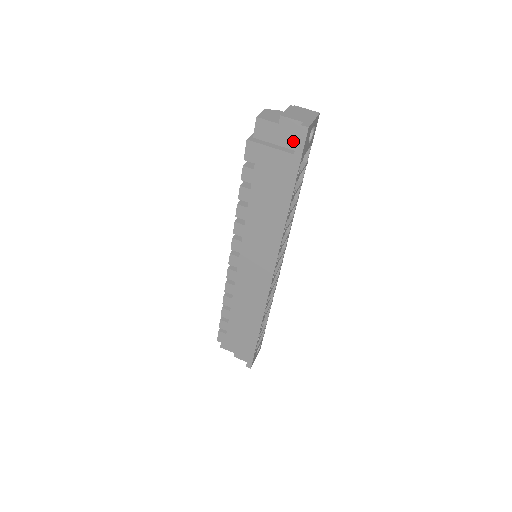
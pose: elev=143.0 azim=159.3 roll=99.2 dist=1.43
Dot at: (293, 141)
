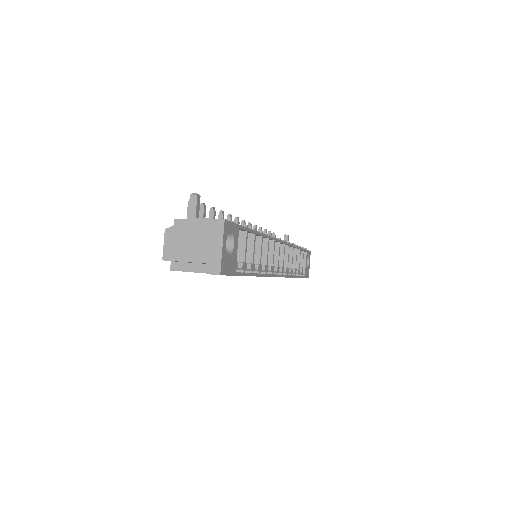
Dot at: occluded
